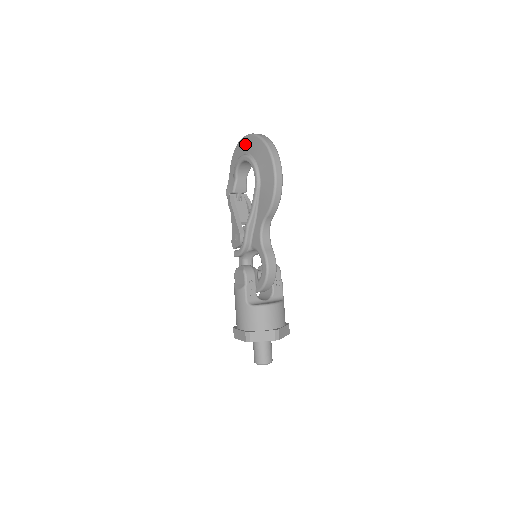
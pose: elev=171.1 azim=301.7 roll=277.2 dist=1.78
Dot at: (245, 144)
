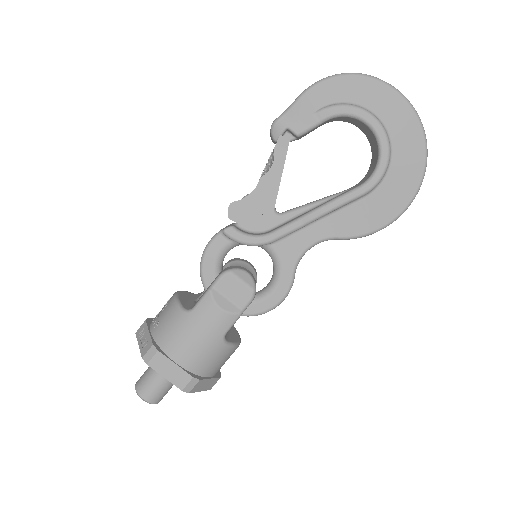
Dot at: (388, 102)
